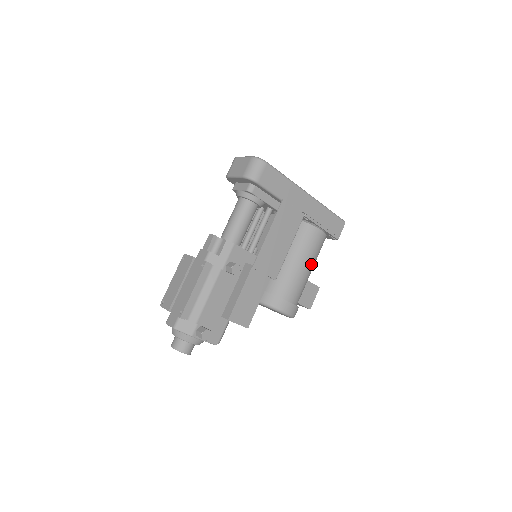
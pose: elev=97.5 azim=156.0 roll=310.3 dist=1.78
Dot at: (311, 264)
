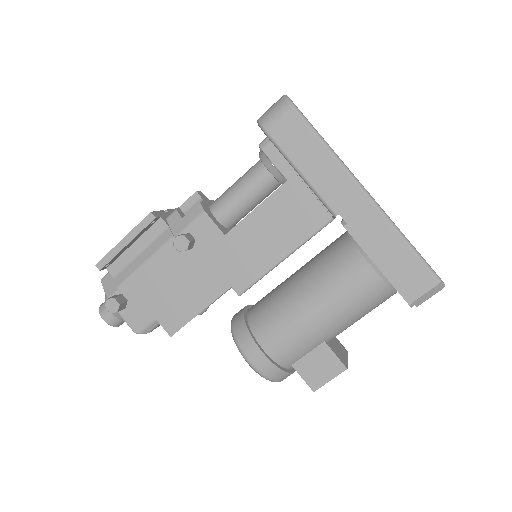
Dot at: (330, 314)
